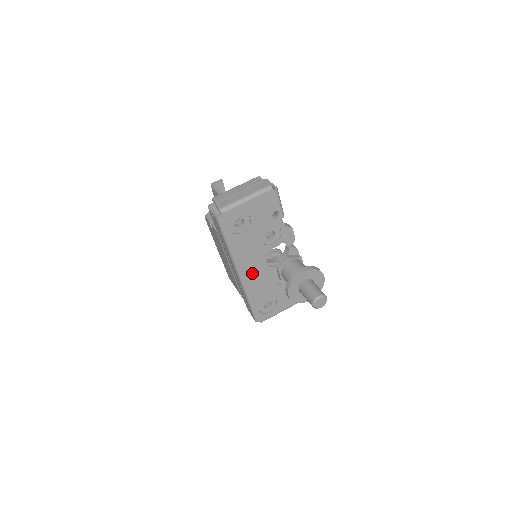
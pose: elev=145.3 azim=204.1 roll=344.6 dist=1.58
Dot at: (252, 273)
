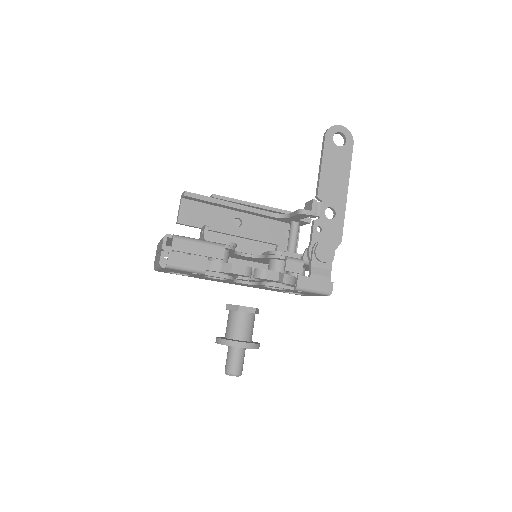
Dot at: (241, 284)
